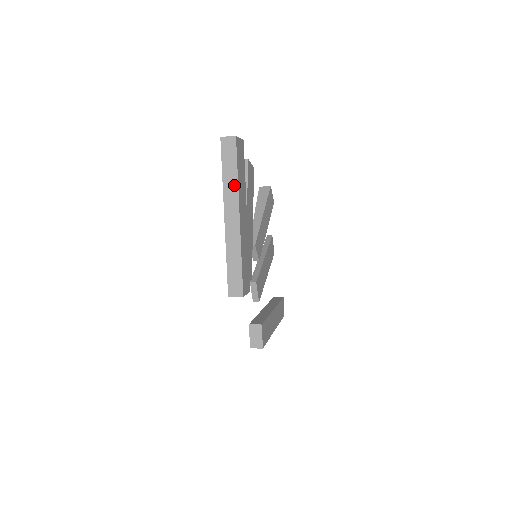
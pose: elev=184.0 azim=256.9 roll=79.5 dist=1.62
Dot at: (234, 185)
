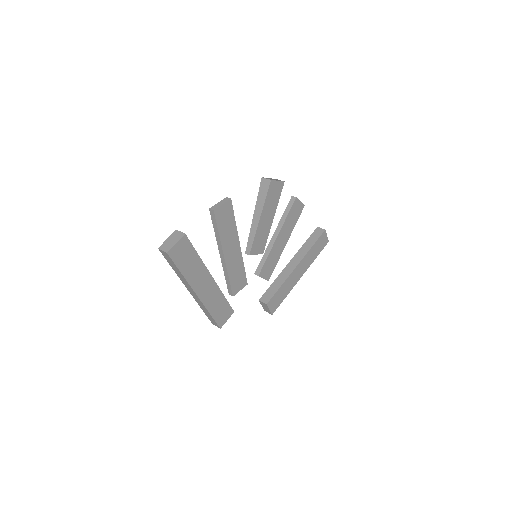
Dot at: (183, 278)
